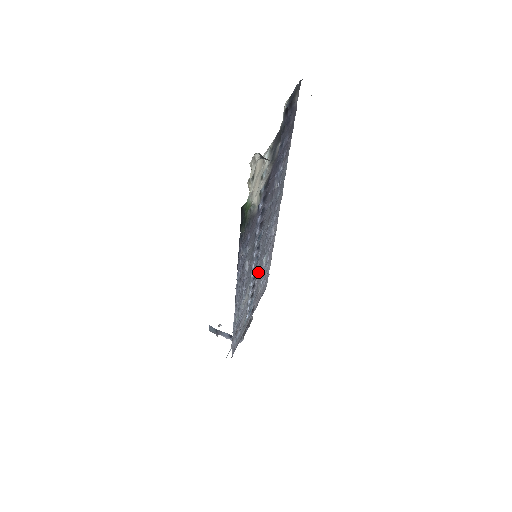
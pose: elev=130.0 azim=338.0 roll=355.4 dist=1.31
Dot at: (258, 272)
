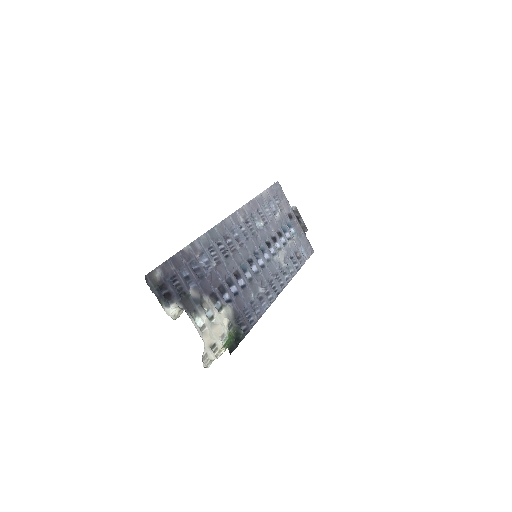
Dot at: (267, 236)
